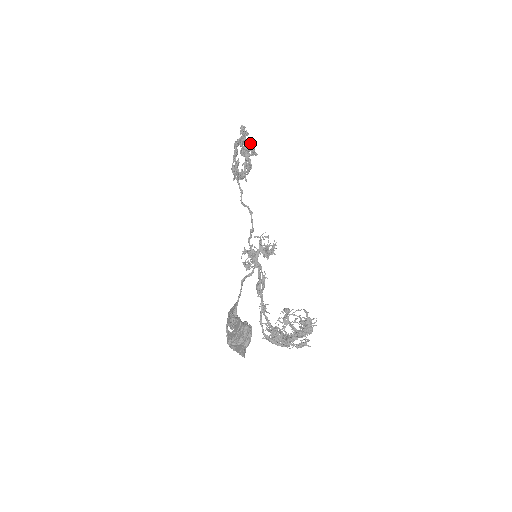
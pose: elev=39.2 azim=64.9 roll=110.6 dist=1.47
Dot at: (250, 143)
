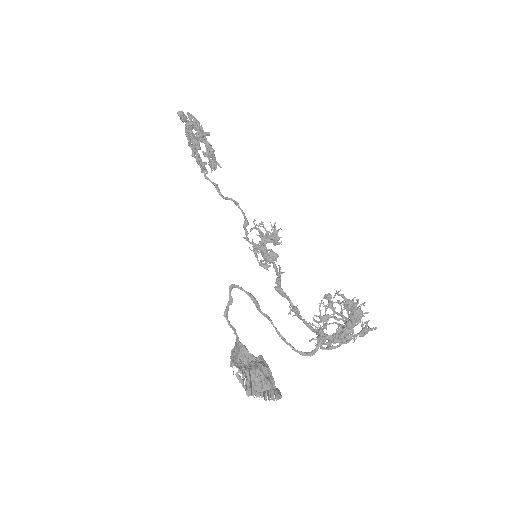
Dot at: (197, 125)
